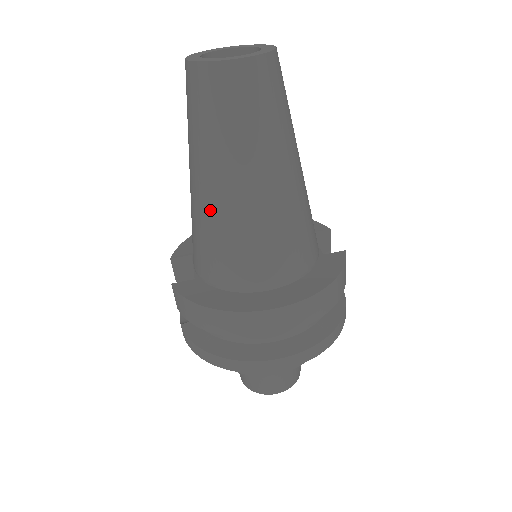
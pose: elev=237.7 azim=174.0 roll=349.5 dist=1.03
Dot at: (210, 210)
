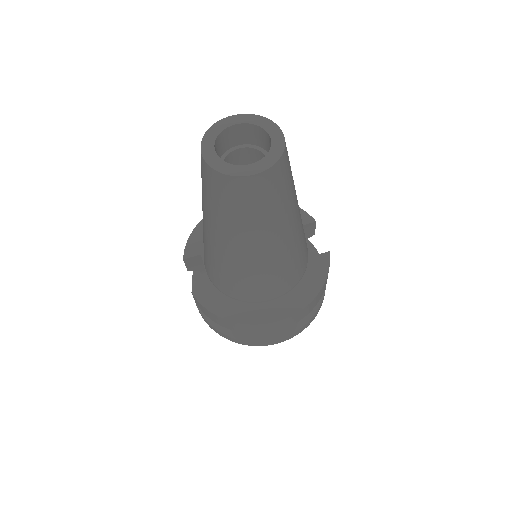
Dot at: (226, 258)
